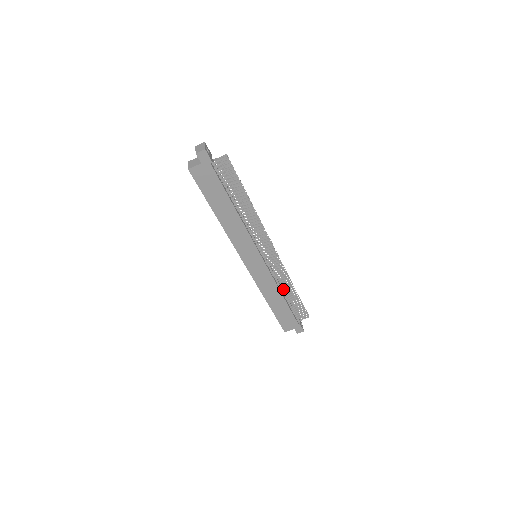
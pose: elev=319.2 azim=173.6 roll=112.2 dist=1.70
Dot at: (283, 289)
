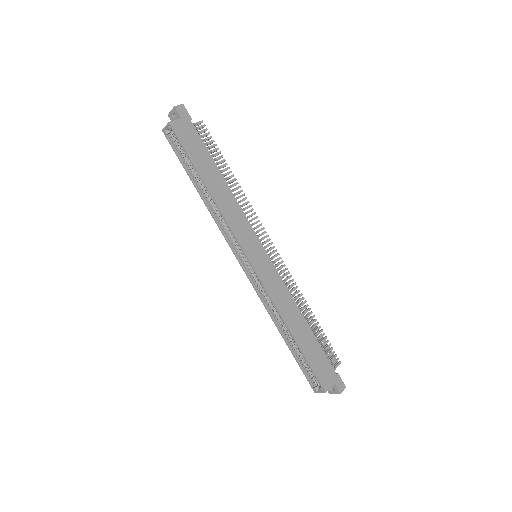
Dot at: occluded
